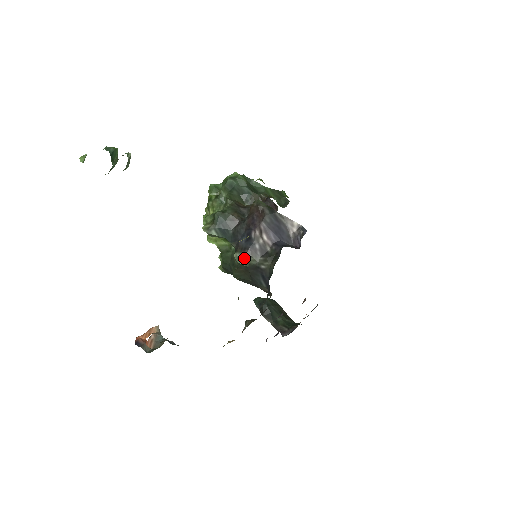
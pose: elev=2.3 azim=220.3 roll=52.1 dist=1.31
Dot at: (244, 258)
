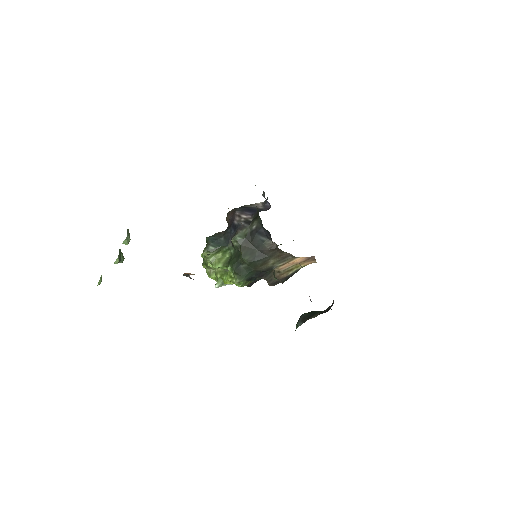
Dot at: (238, 234)
